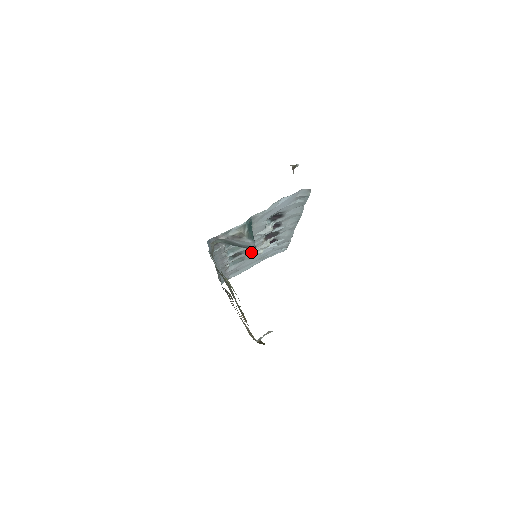
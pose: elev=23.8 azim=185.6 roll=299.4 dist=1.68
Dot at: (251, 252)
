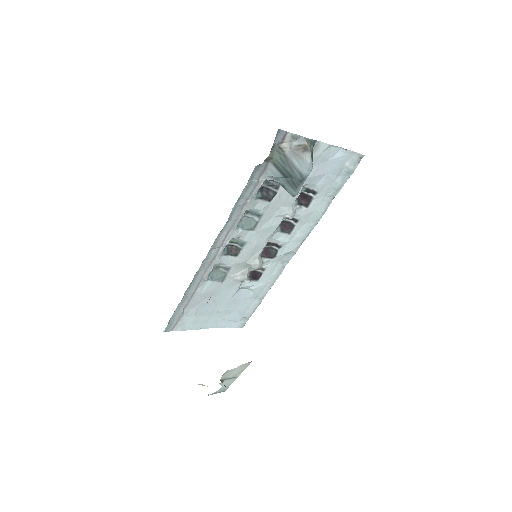
Dot at: (239, 267)
